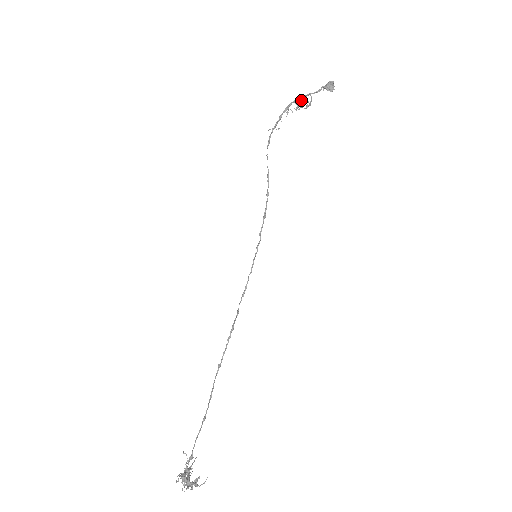
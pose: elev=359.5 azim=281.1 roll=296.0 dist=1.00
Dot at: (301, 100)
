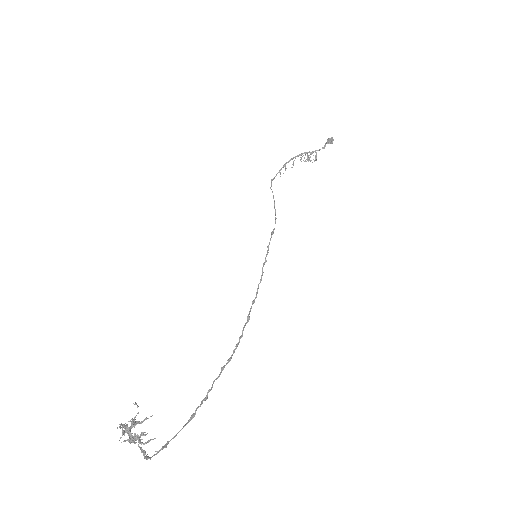
Dot at: (305, 155)
